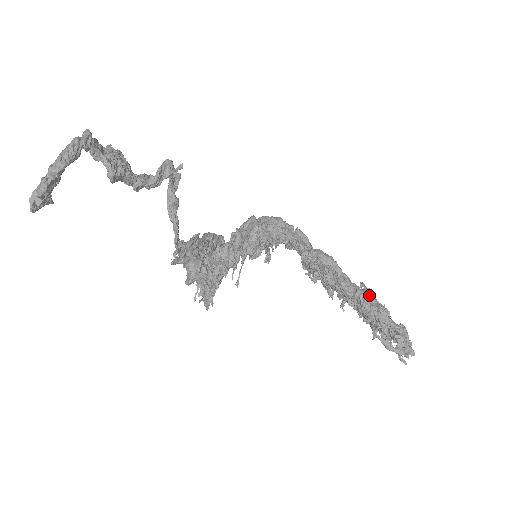
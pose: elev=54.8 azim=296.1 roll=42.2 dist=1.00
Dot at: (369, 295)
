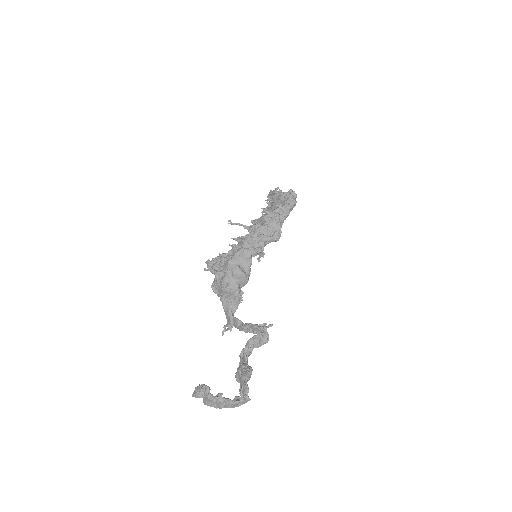
Dot at: occluded
